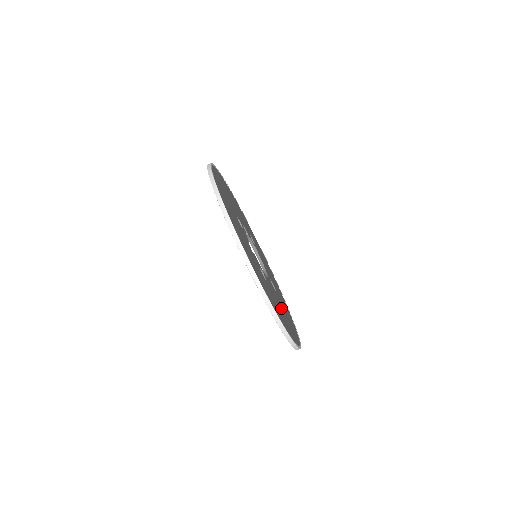
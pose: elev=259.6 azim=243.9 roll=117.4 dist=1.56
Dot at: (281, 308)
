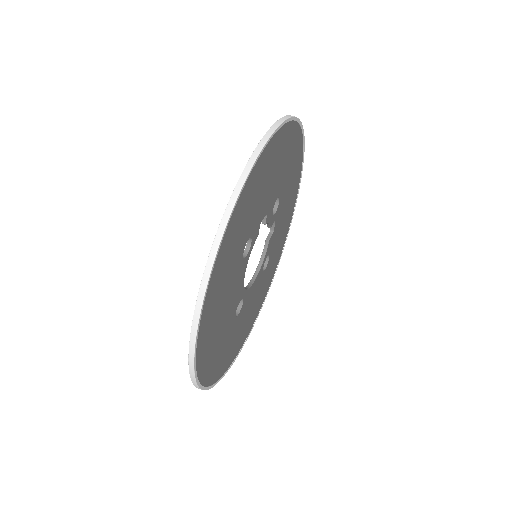
Dot at: (225, 310)
